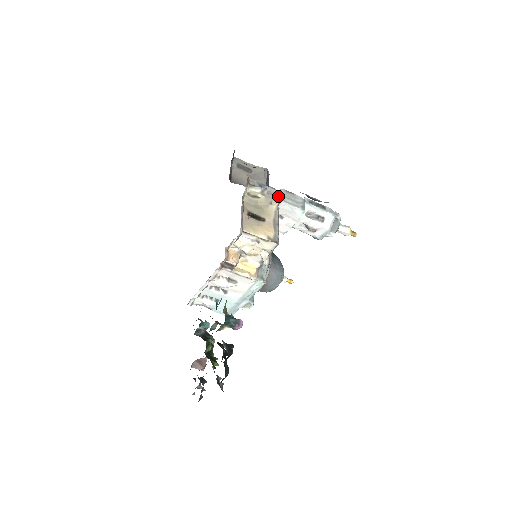
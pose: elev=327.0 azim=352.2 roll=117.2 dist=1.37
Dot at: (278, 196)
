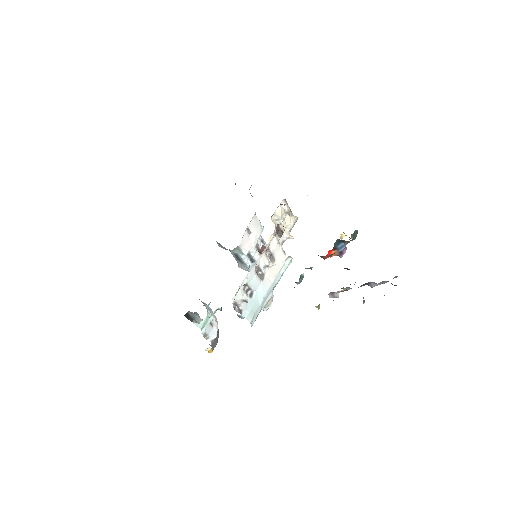
Dot at: occluded
